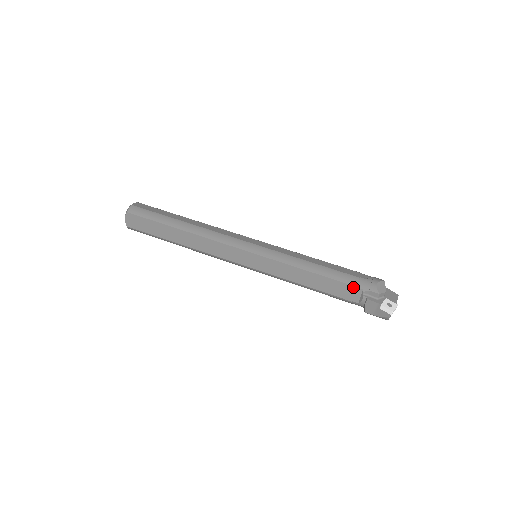
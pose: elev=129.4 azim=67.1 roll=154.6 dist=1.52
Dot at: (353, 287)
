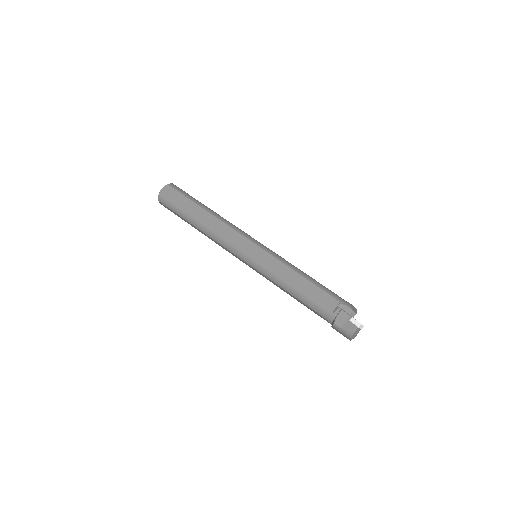
Dot at: (332, 298)
